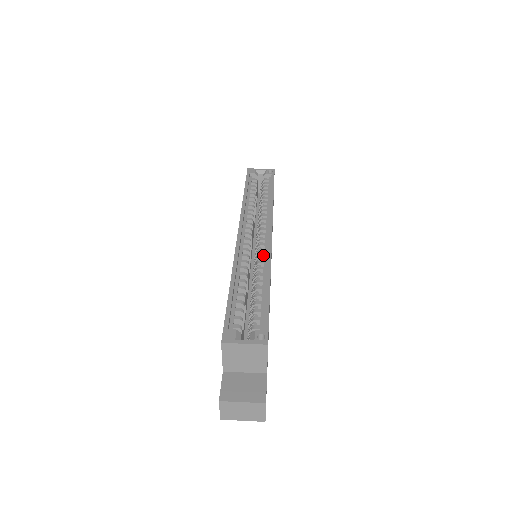
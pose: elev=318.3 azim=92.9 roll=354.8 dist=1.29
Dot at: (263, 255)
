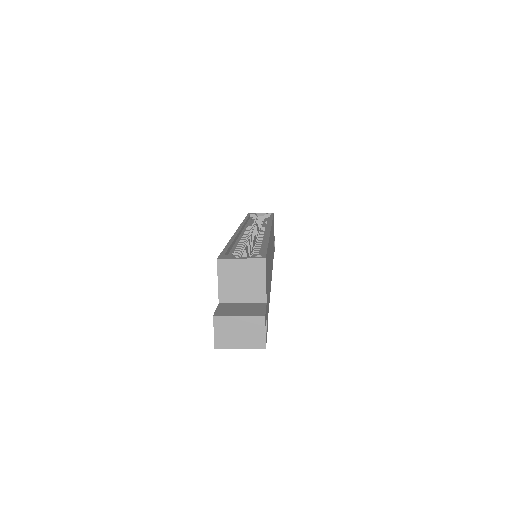
Dot at: (262, 237)
